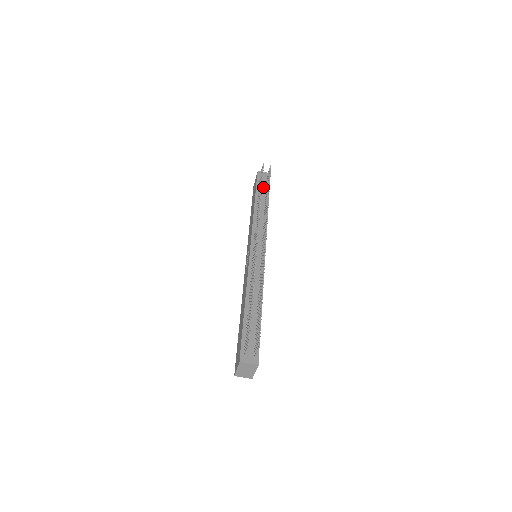
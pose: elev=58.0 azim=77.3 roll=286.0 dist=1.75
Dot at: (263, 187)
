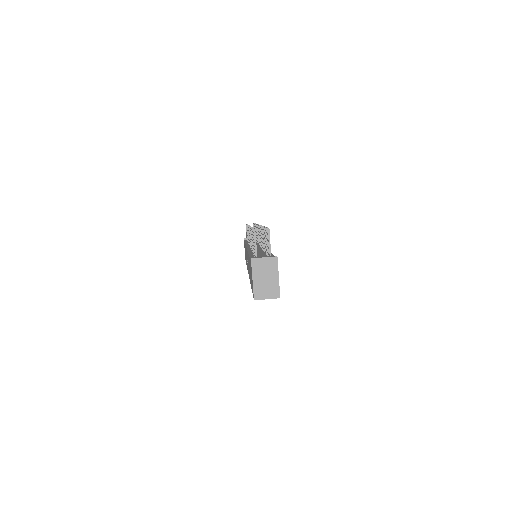
Dot at: occluded
